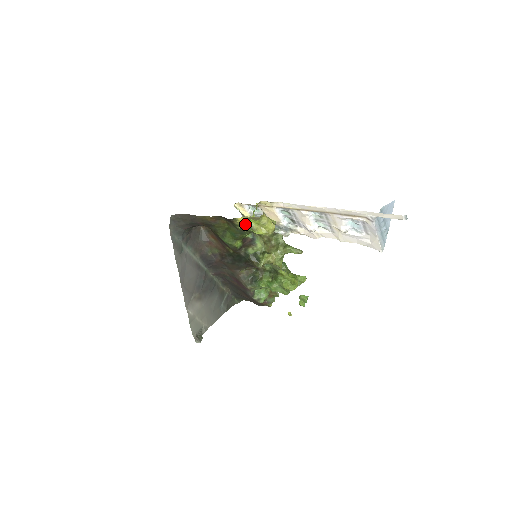
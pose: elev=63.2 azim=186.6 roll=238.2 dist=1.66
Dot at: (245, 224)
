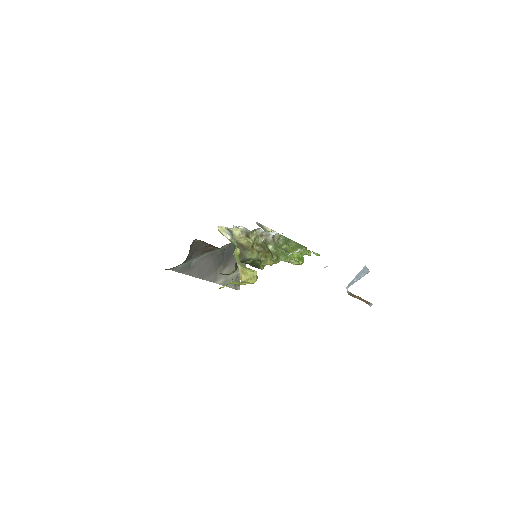
Dot at: (229, 283)
